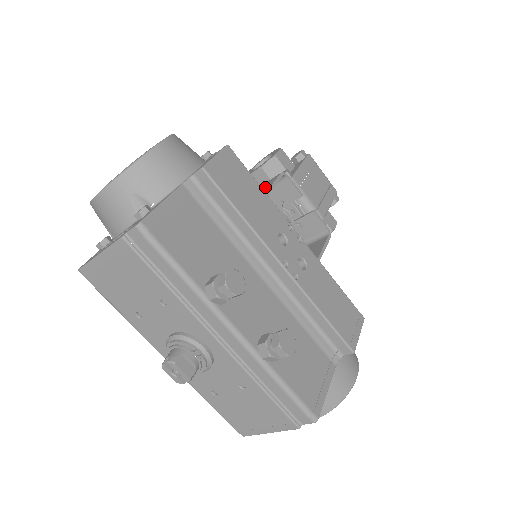
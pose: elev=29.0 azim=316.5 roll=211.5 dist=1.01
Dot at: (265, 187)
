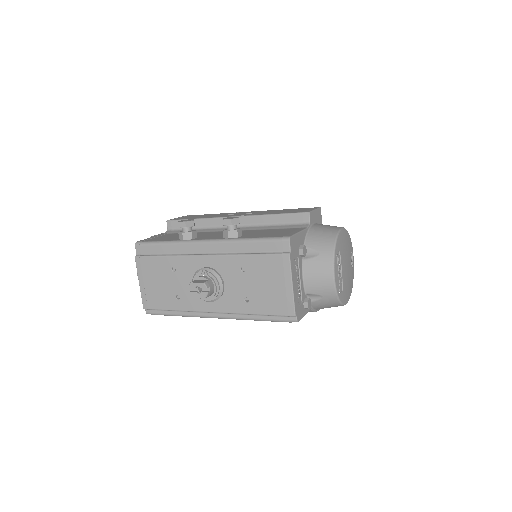
Dot at: occluded
